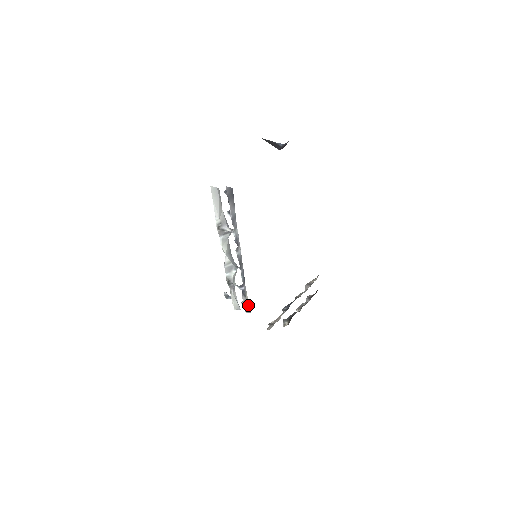
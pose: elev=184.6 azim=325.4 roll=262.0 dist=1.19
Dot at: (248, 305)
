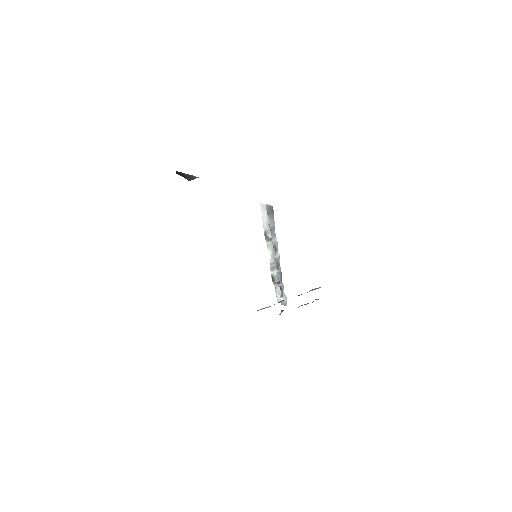
Dot at: (285, 299)
